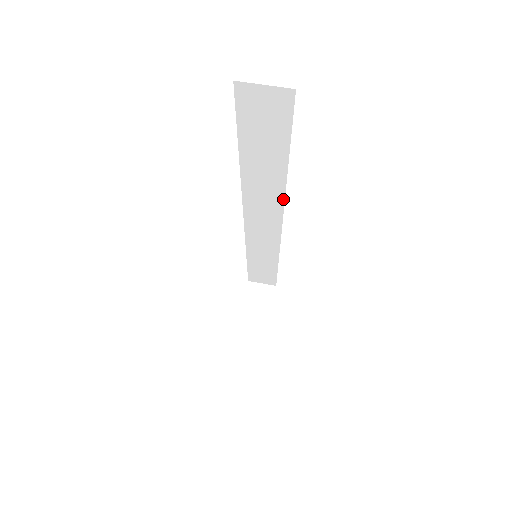
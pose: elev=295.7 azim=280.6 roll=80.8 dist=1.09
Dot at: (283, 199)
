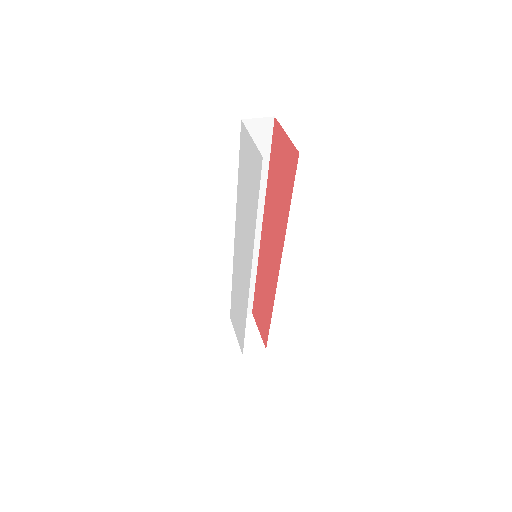
Dot at: (263, 208)
